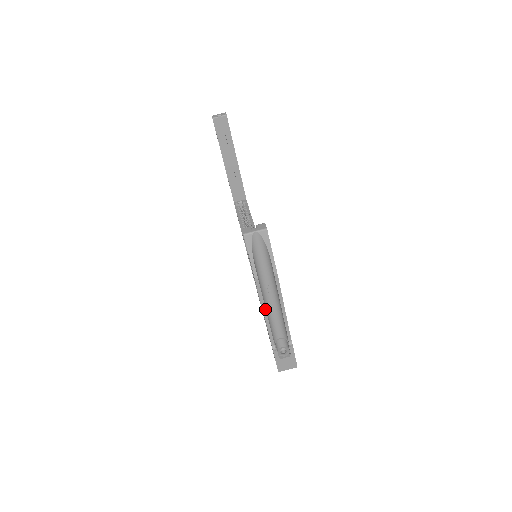
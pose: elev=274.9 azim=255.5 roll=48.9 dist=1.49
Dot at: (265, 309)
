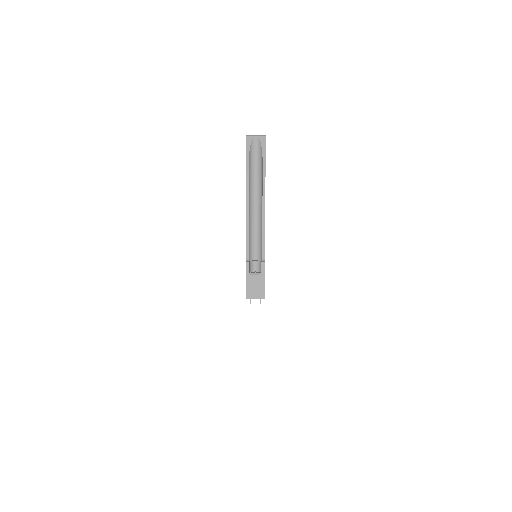
Dot at: (248, 210)
